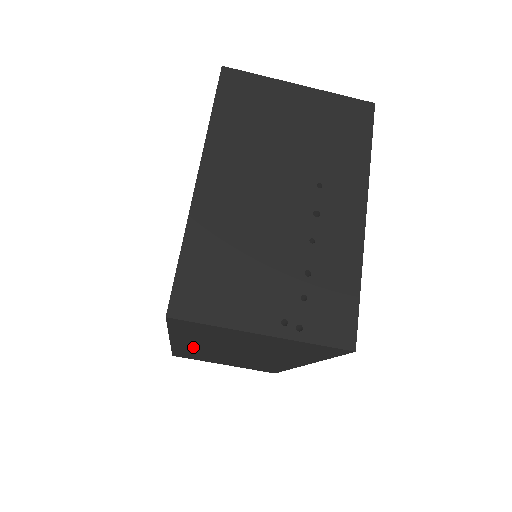
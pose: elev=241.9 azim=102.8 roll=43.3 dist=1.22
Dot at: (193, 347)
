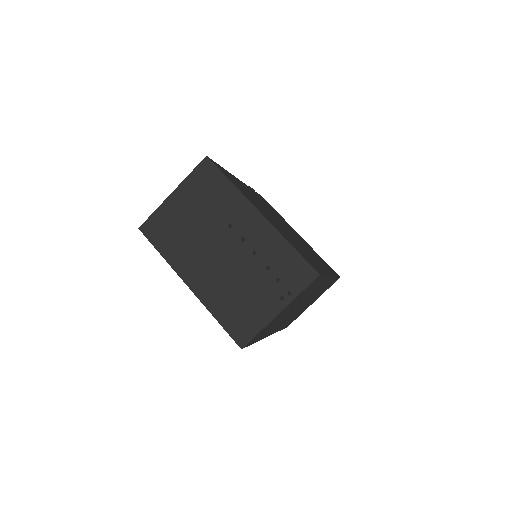
Dot at: occluded
